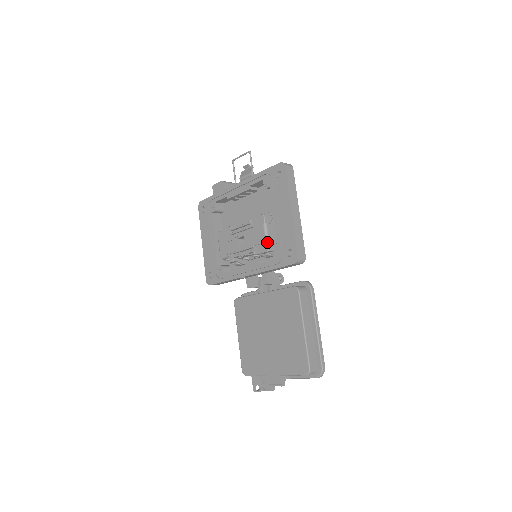
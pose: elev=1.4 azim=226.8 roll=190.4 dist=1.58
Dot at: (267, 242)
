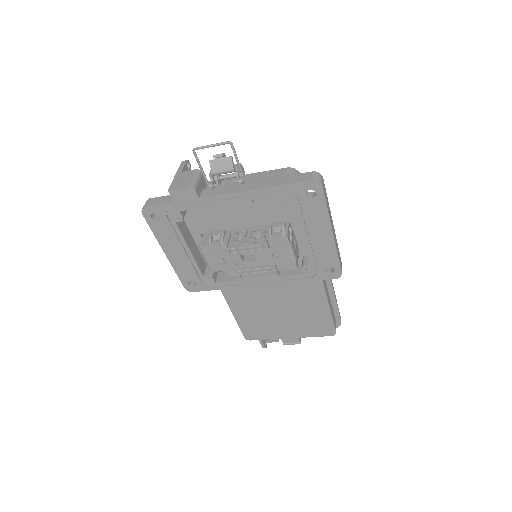
Dot at: (295, 262)
